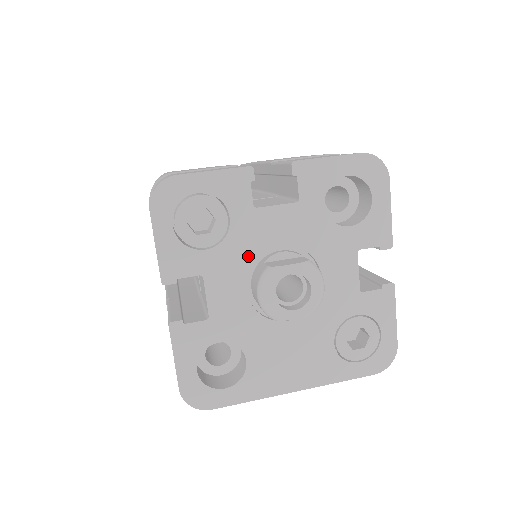
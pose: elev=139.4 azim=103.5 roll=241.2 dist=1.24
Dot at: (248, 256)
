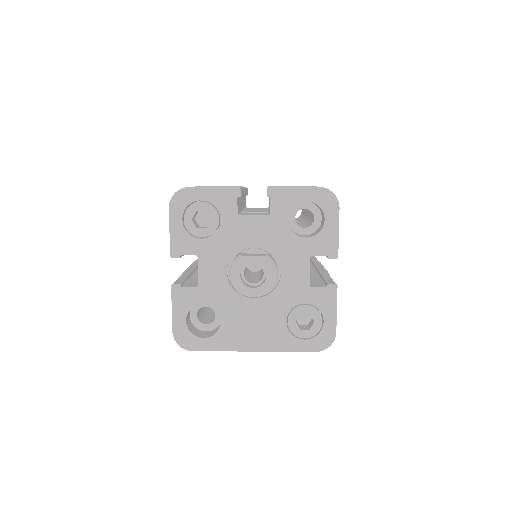
Dot at: (230, 247)
